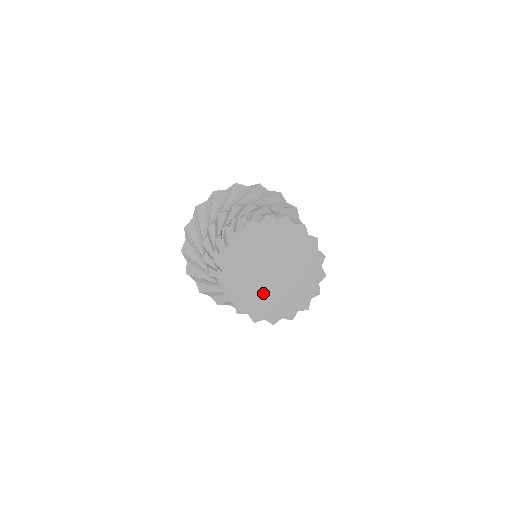
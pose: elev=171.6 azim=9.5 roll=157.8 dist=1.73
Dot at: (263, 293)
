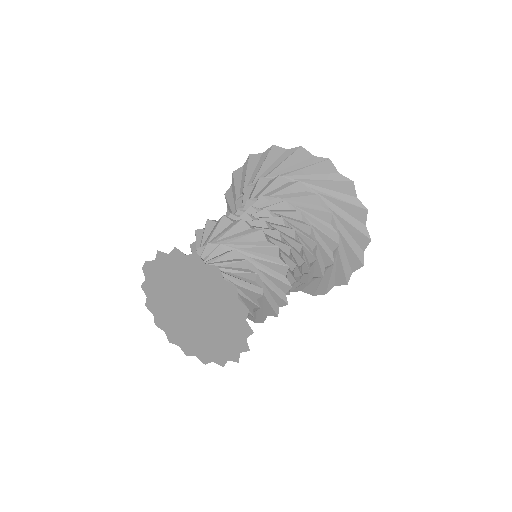
Dot at: (181, 323)
